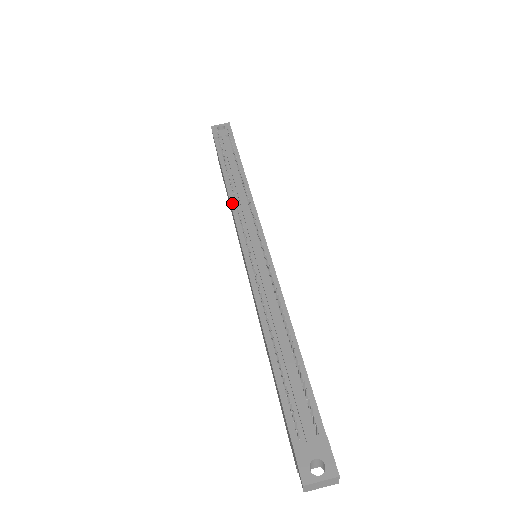
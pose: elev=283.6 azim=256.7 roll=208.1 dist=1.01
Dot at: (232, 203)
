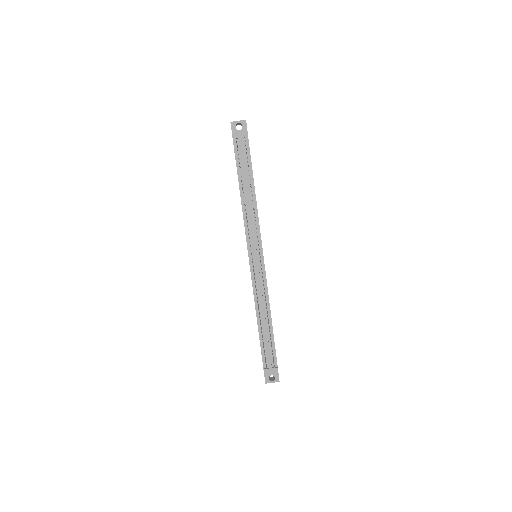
Dot at: (244, 218)
